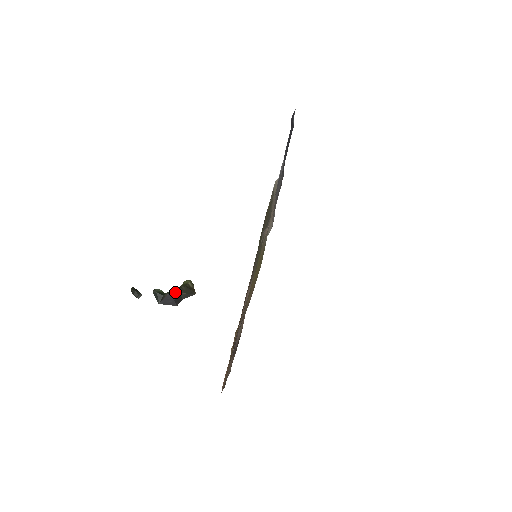
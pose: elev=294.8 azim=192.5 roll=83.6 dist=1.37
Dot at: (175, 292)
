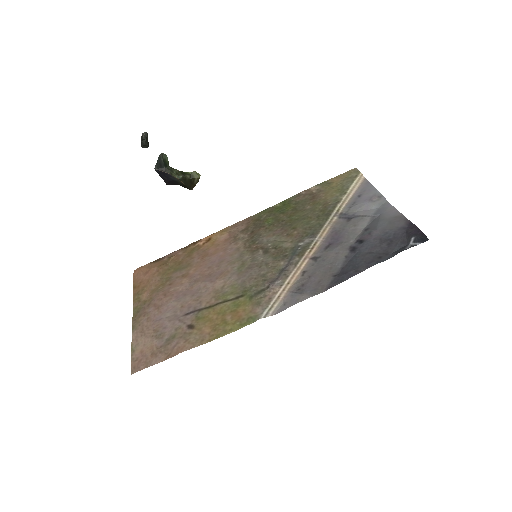
Dot at: (177, 176)
